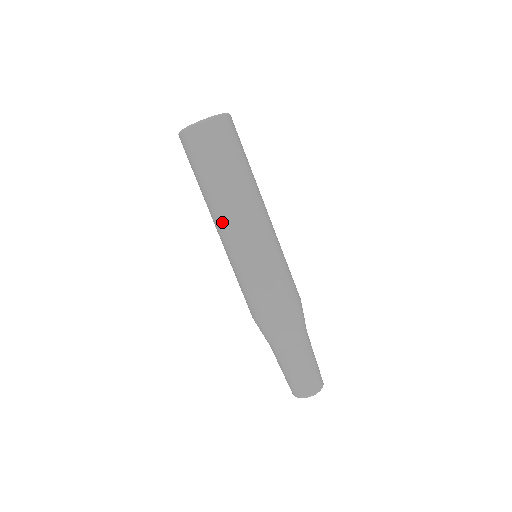
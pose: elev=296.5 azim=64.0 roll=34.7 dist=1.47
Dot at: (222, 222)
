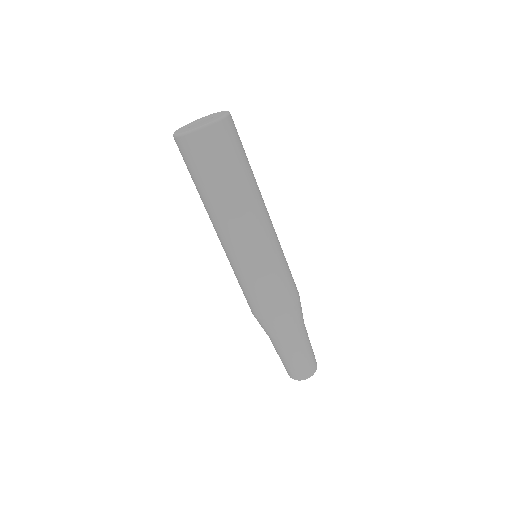
Dot at: (245, 224)
